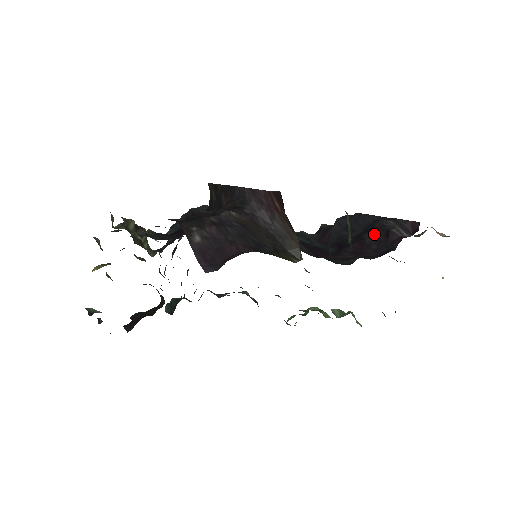
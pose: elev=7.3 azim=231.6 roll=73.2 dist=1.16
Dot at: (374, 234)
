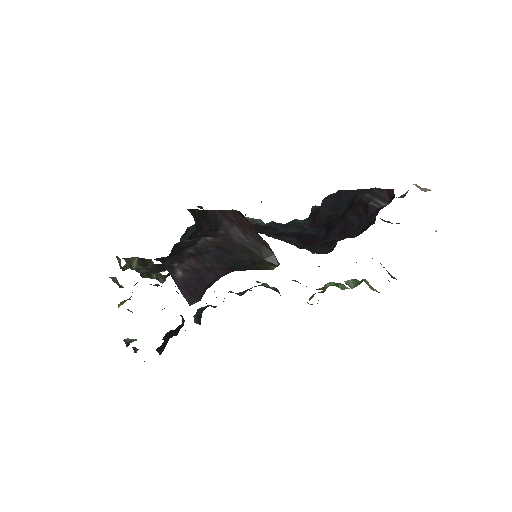
Dot at: (355, 210)
